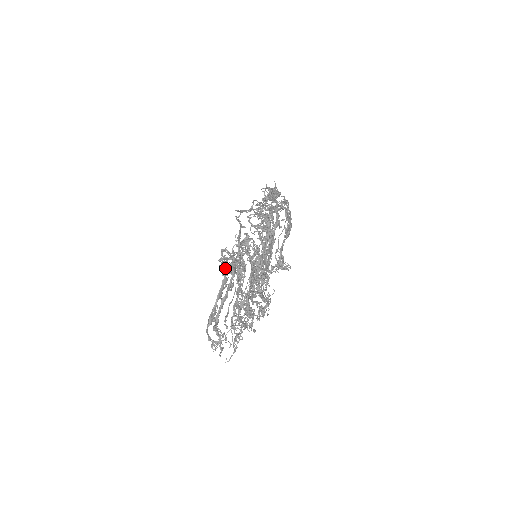
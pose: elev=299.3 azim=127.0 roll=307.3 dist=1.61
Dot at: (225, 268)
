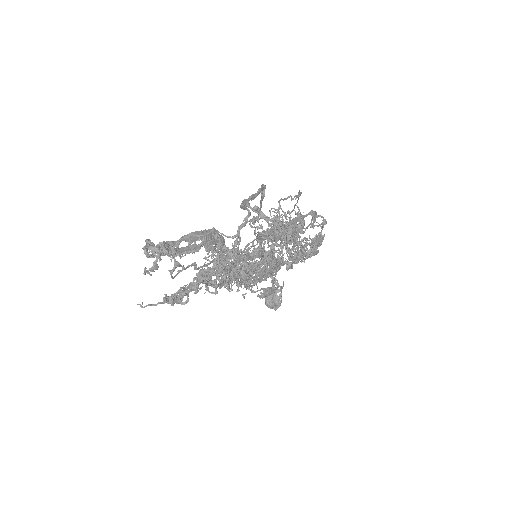
Dot at: occluded
